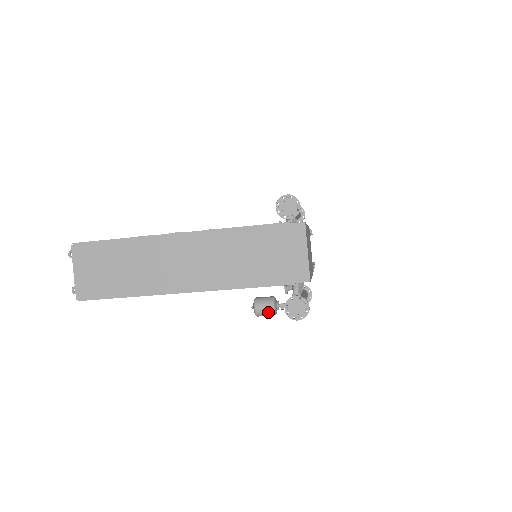
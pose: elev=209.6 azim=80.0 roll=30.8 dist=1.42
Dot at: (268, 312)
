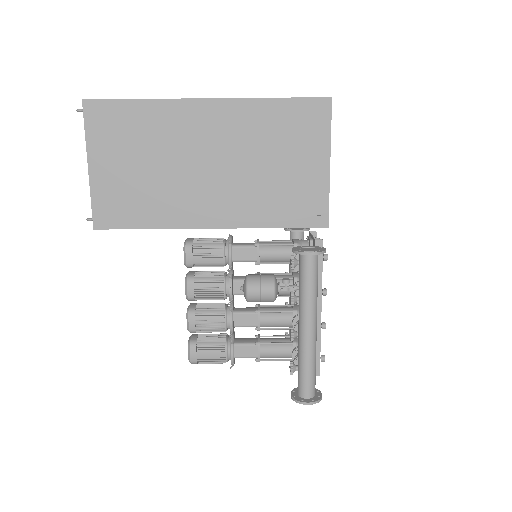
Dot at: (265, 279)
